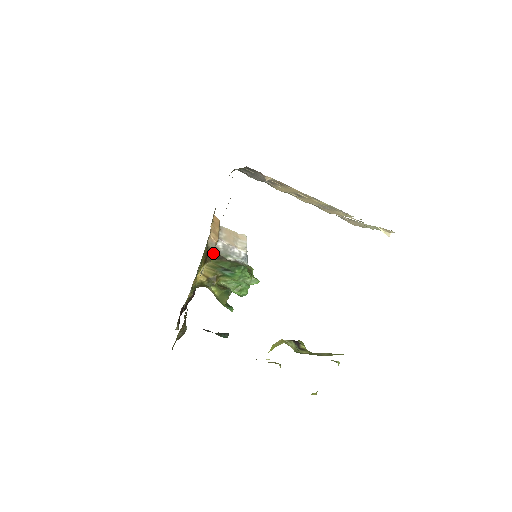
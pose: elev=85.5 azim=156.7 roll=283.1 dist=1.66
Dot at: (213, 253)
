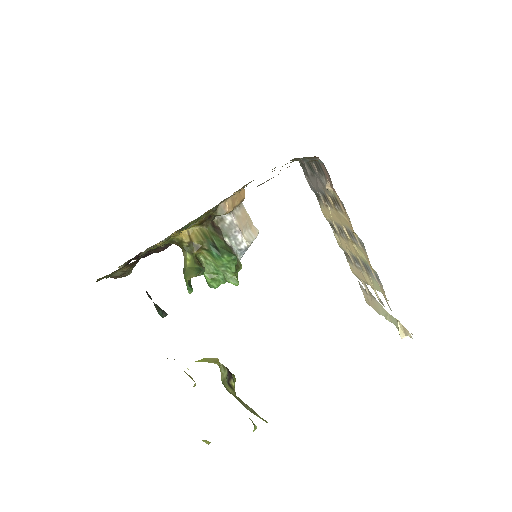
Dot at: (215, 222)
